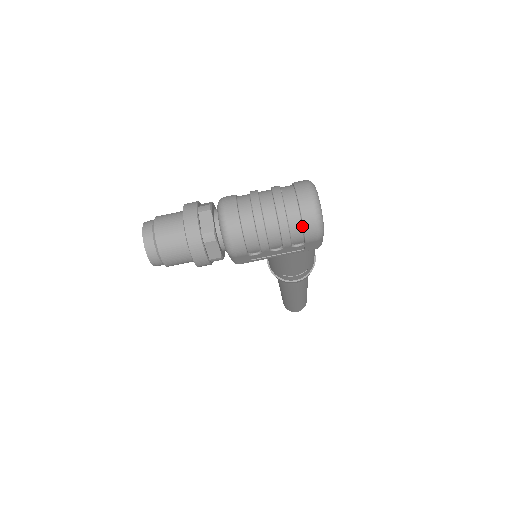
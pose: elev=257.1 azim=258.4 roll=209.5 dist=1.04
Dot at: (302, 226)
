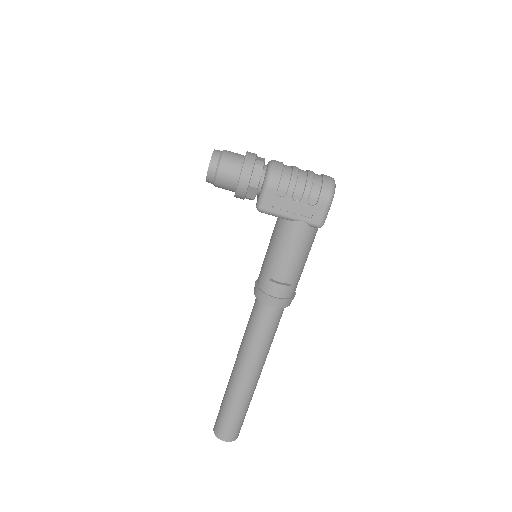
Dot at: (321, 186)
